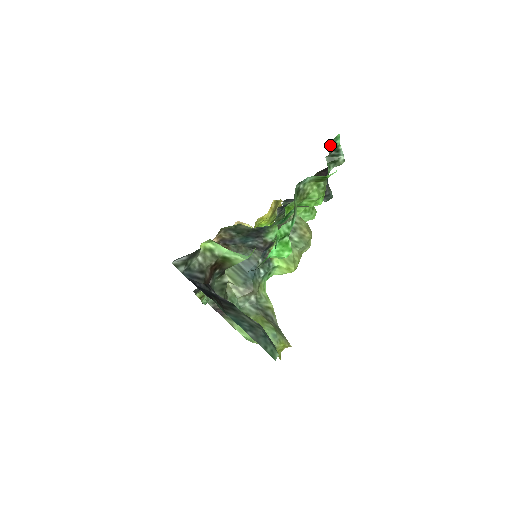
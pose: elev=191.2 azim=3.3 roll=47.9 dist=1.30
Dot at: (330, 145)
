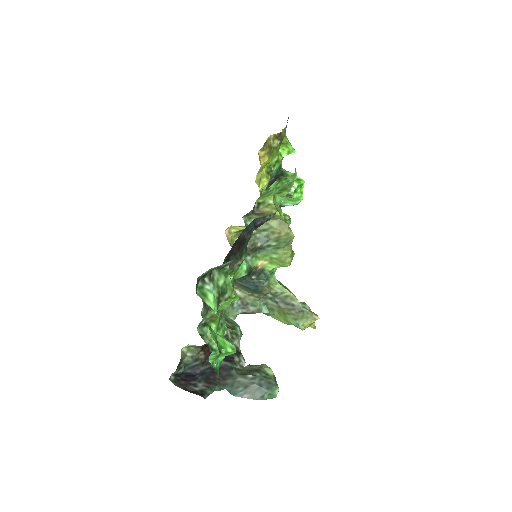
Dot at: (202, 277)
